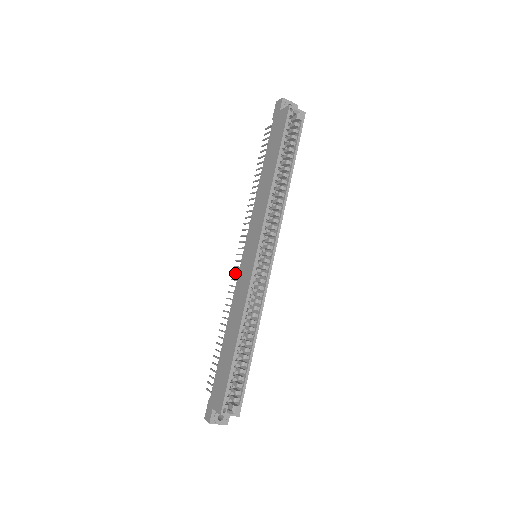
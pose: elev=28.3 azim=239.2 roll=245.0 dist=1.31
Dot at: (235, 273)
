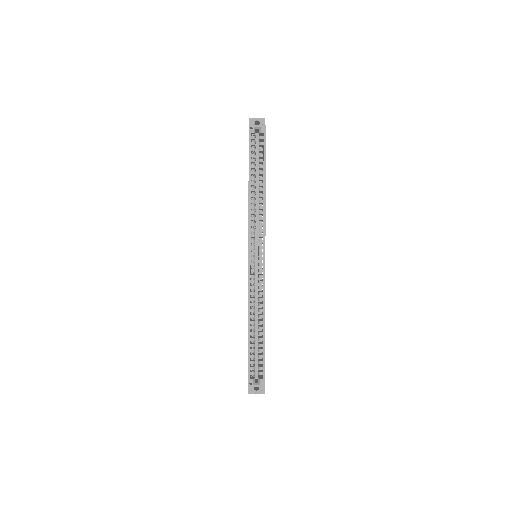
Dot at: occluded
